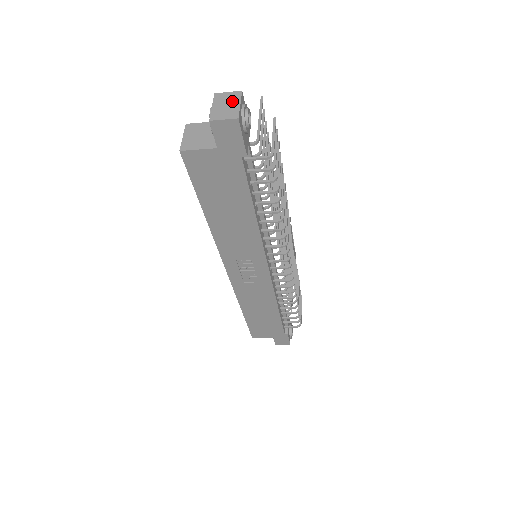
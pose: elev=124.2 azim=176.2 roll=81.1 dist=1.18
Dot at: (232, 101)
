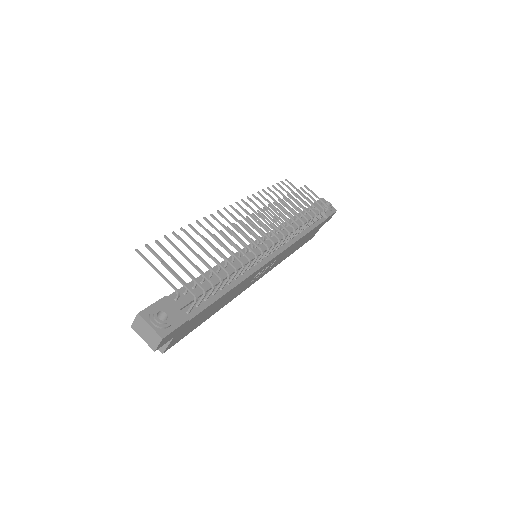
Dot at: (144, 327)
